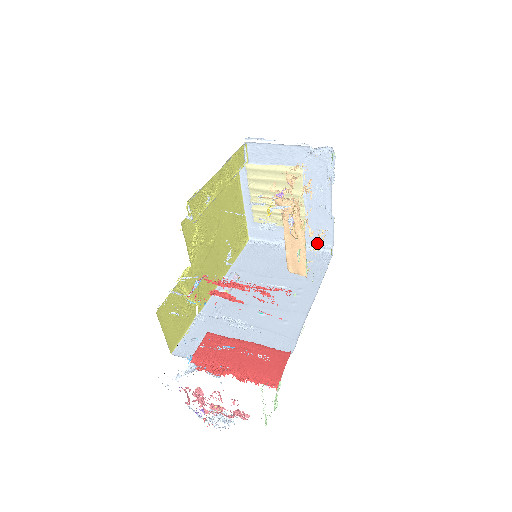
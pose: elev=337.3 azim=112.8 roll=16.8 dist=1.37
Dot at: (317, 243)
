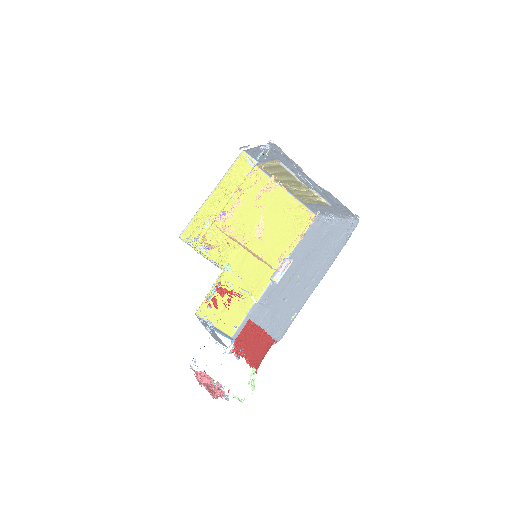
Dot at: (346, 214)
